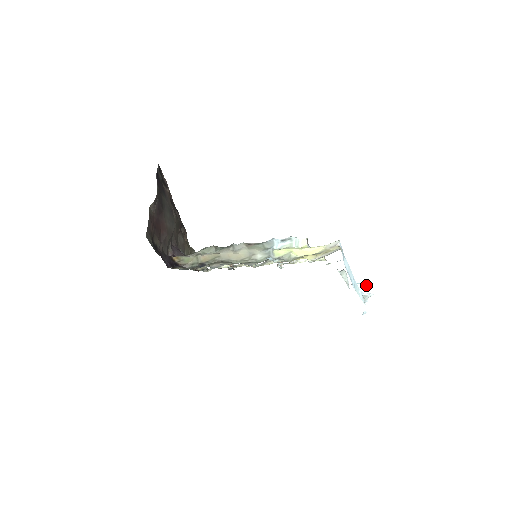
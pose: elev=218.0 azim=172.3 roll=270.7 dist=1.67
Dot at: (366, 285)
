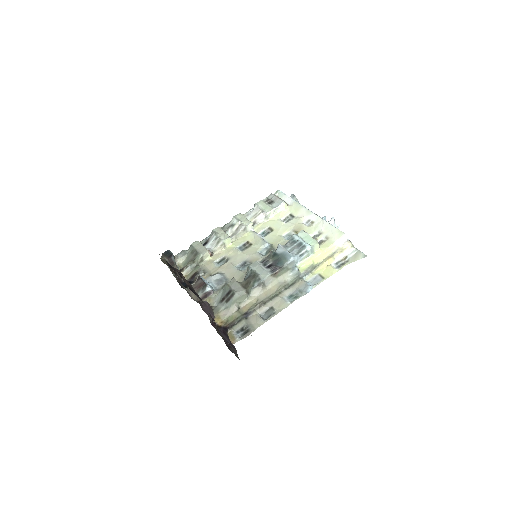
Dot at: (334, 221)
